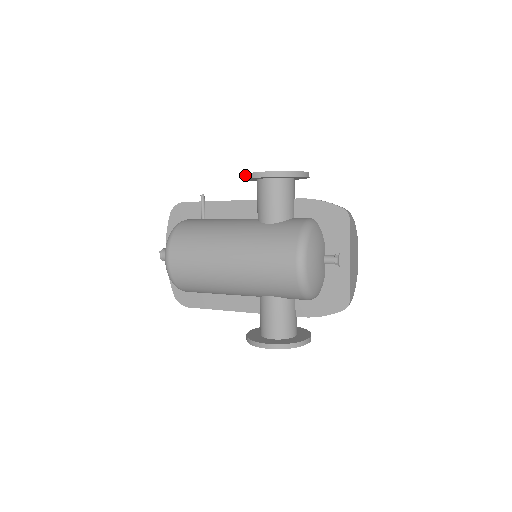
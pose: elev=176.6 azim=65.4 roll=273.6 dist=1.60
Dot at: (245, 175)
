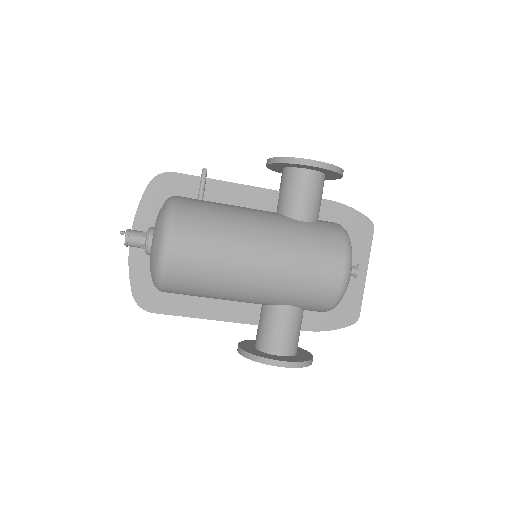
Dot at: (290, 159)
